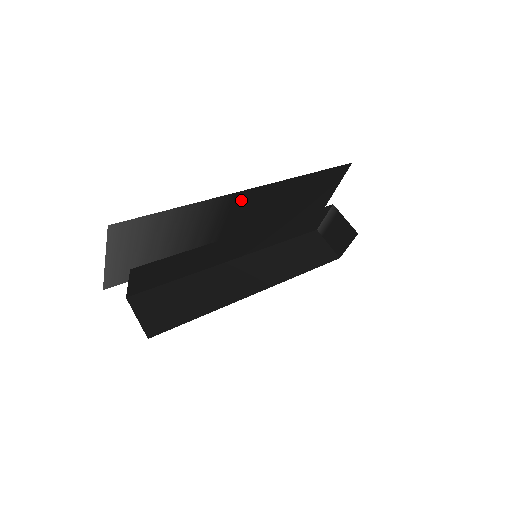
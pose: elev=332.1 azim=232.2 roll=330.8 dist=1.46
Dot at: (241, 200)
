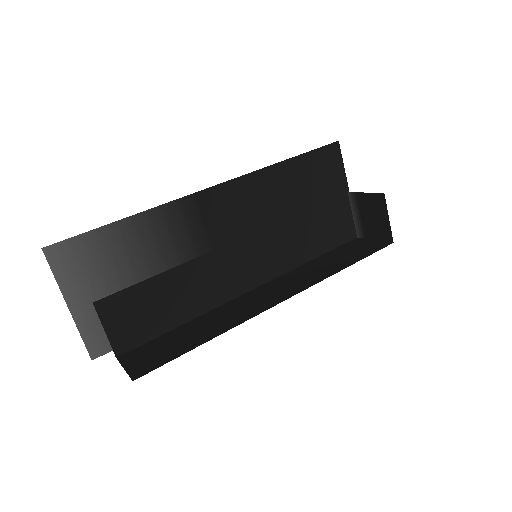
Dot at: (210, 205)
